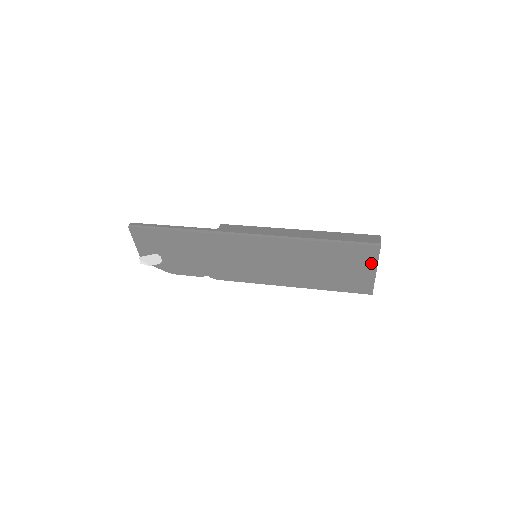
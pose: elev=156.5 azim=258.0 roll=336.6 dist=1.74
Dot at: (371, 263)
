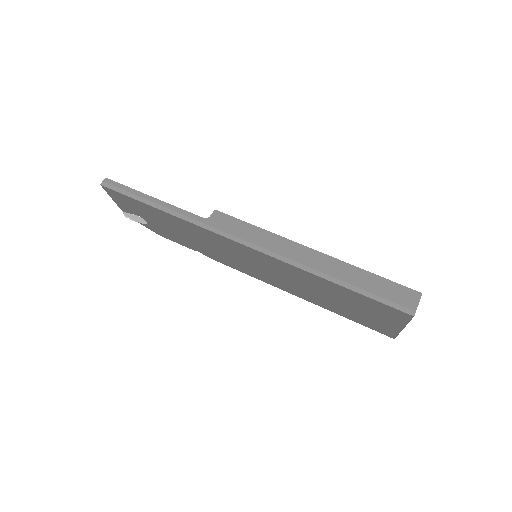
Dot at: (398, 321)
